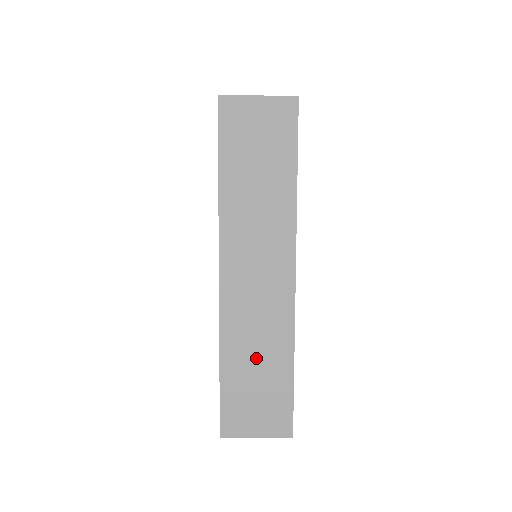
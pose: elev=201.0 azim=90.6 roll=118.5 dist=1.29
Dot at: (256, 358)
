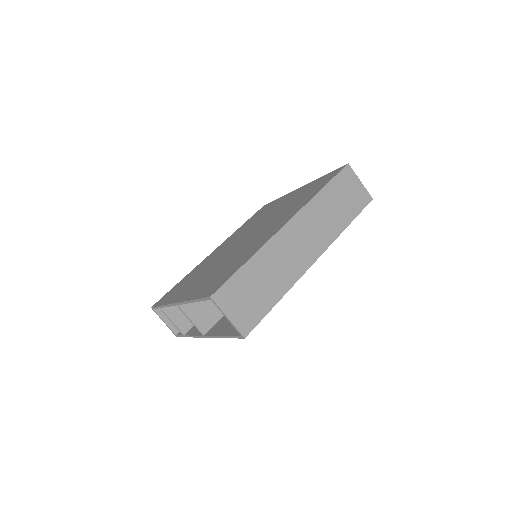
Dot at: (267, 277)
